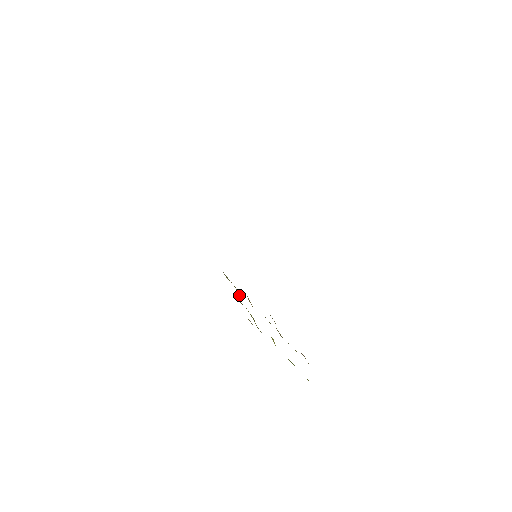
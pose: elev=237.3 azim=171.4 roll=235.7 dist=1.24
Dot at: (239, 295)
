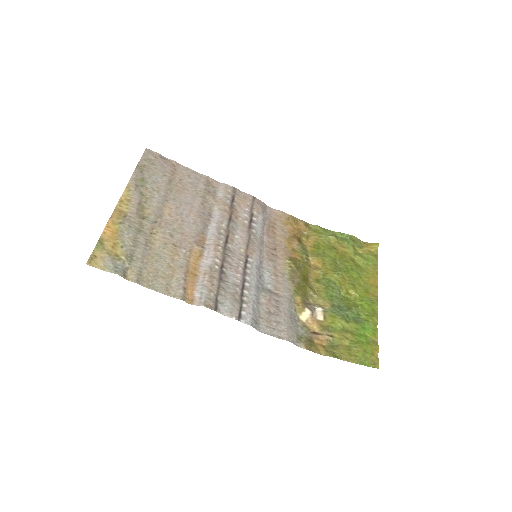
Dot at: (328, 242)
